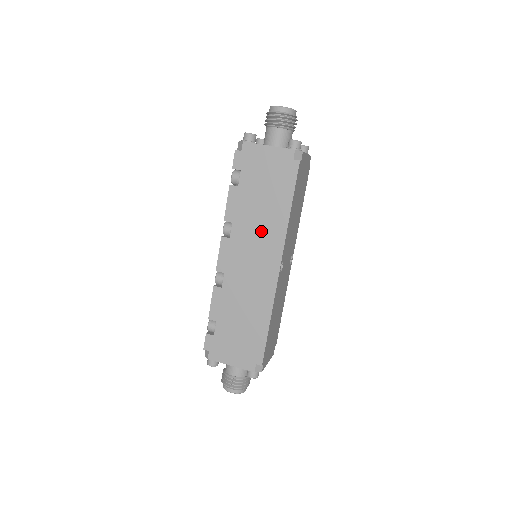
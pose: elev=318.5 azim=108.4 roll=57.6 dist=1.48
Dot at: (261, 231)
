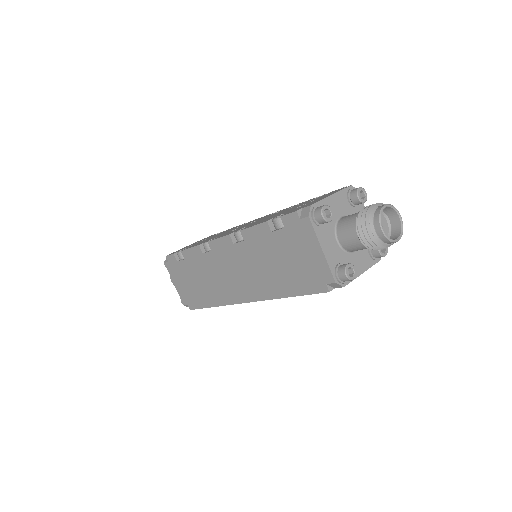
Dot at: (256, 274)
